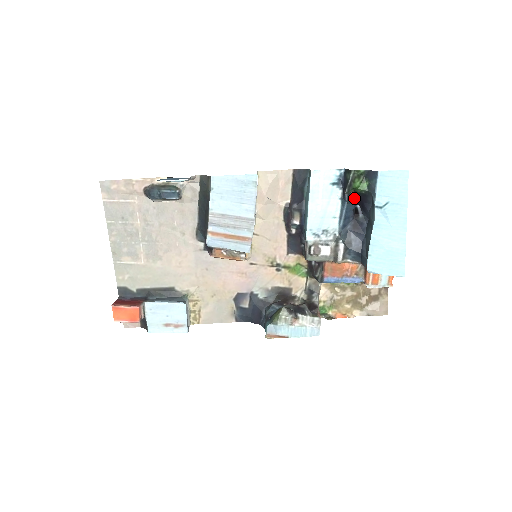
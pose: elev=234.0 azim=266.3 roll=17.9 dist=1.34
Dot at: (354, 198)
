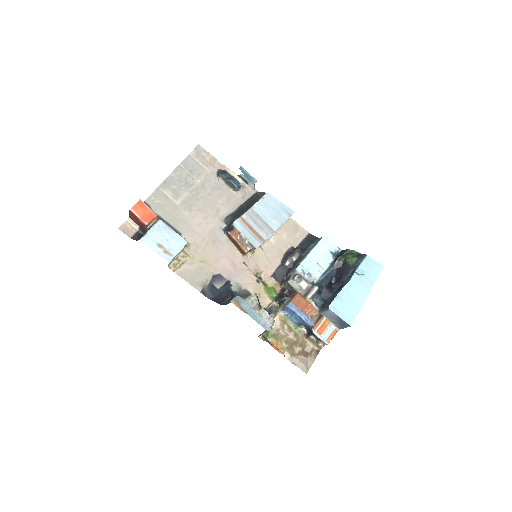
Dot at: (340, 267)
